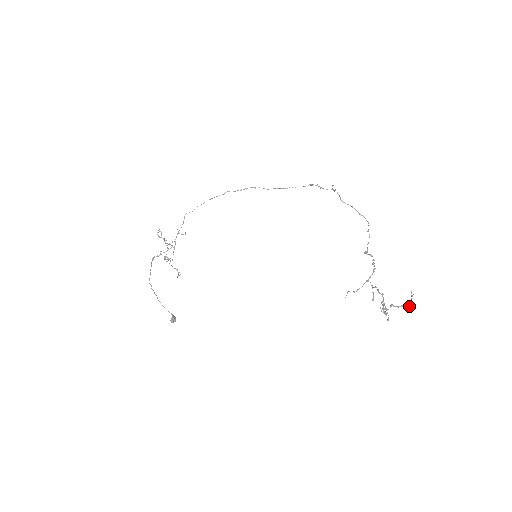
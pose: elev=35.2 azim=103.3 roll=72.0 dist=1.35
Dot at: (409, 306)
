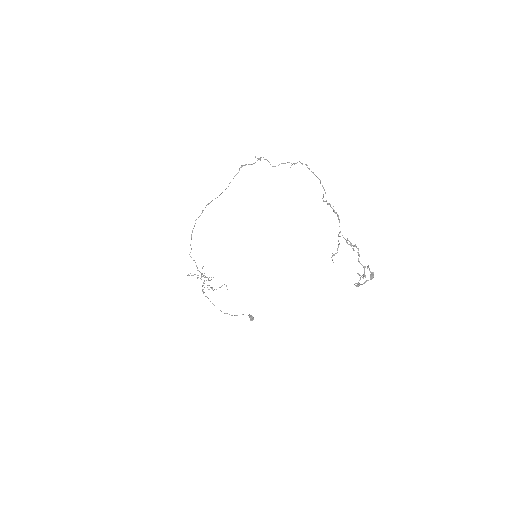
Dot at: (371, 279)
